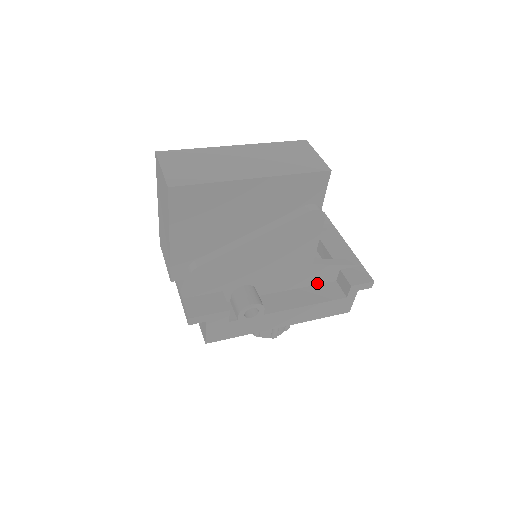
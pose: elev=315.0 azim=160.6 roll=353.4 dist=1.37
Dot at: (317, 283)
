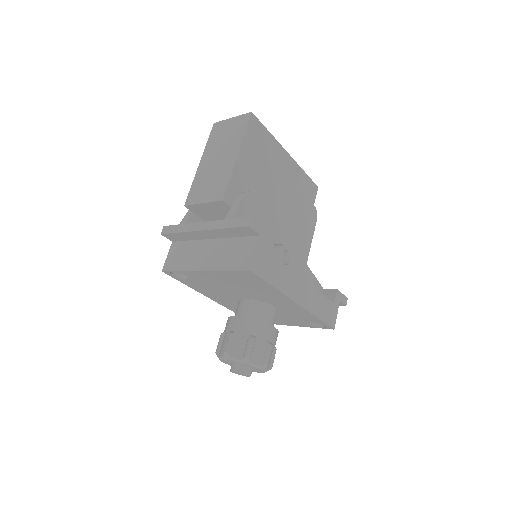
Dot at: occluded
